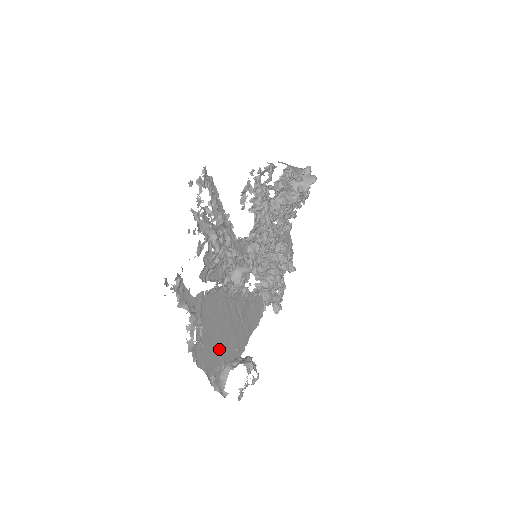
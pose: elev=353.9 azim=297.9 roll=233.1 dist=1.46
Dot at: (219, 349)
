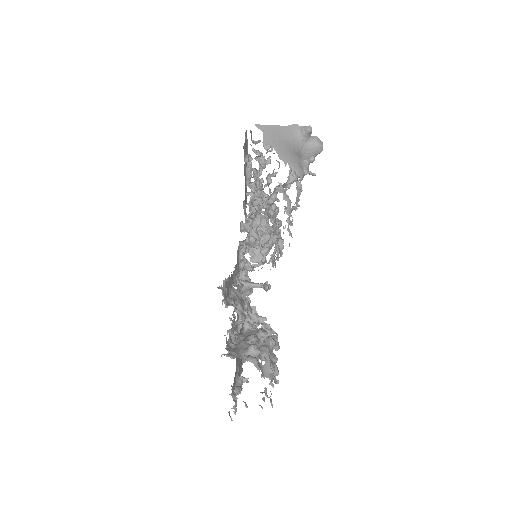
Dot at: occluded
